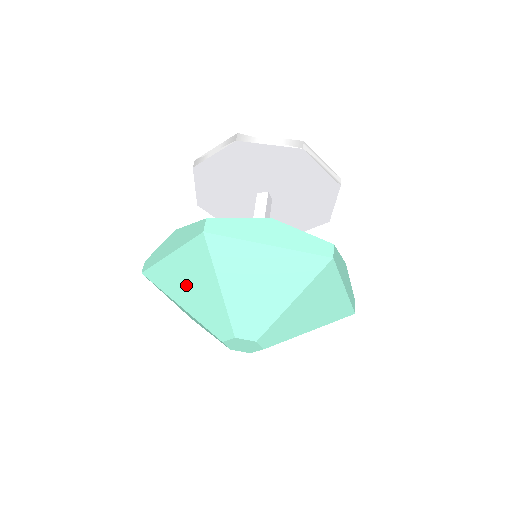
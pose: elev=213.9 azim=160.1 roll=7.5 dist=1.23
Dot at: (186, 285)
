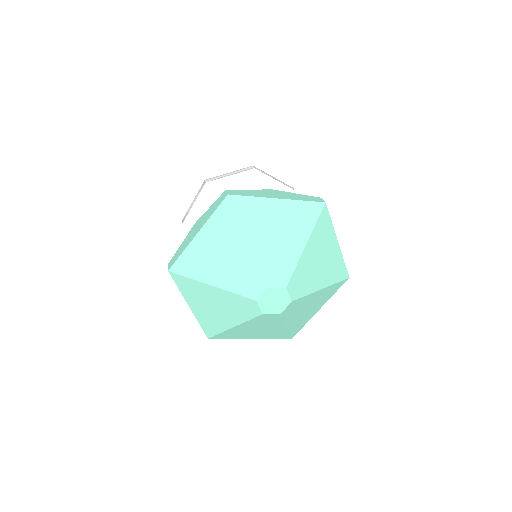
Dot at: (213, 310)
